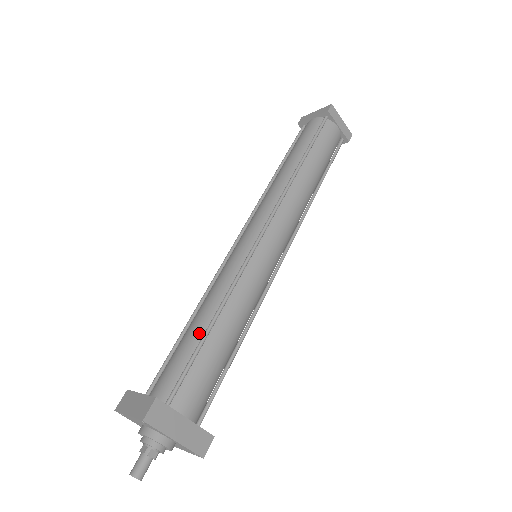
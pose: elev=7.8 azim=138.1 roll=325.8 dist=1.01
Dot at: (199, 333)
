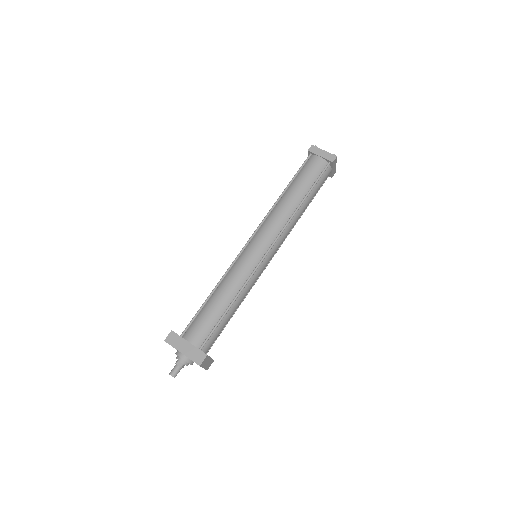
Dot at: occluded
